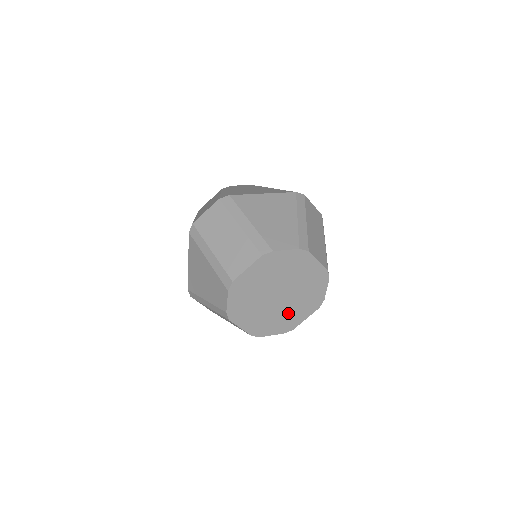
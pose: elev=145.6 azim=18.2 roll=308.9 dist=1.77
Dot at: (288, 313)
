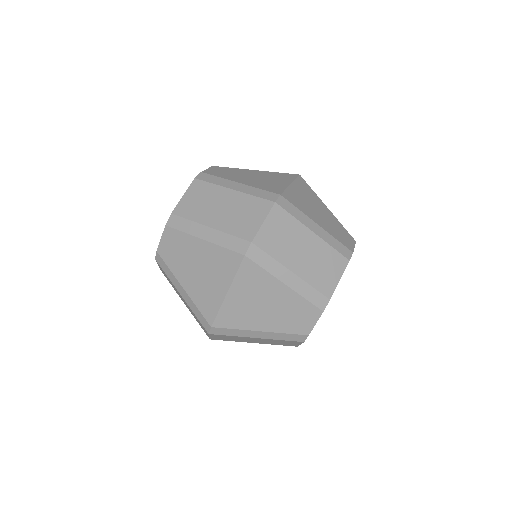
Dot at: occluded
